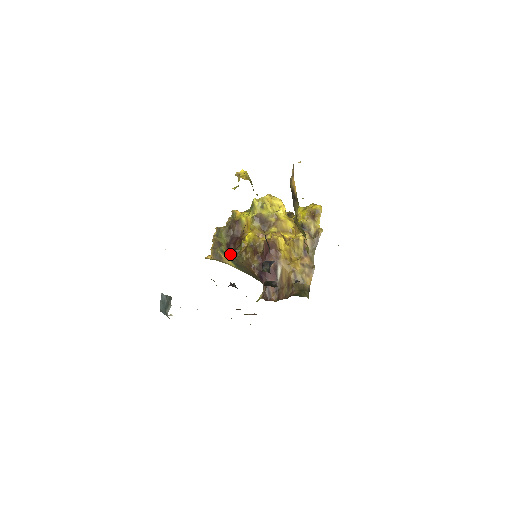
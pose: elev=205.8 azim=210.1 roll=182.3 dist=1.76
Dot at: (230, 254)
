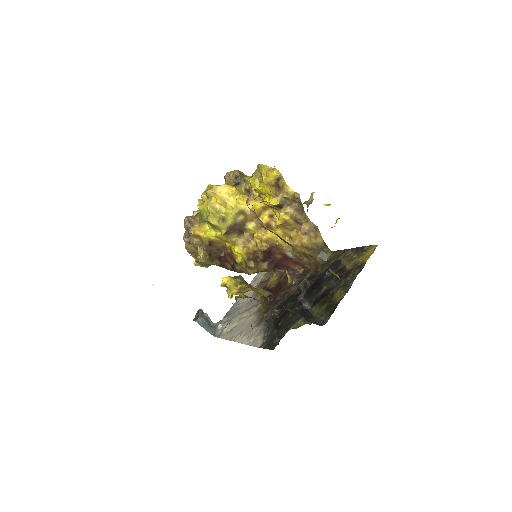
Dot at: occluded
